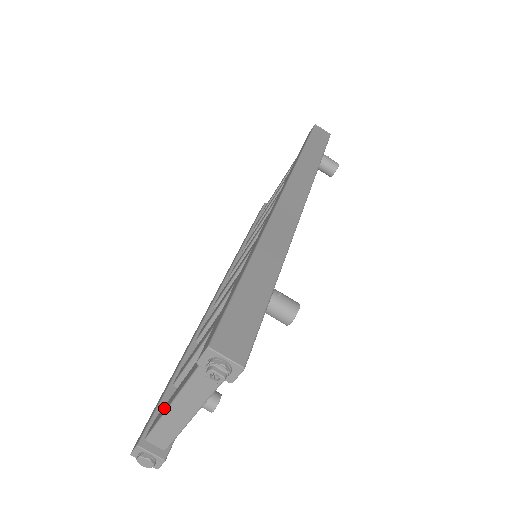
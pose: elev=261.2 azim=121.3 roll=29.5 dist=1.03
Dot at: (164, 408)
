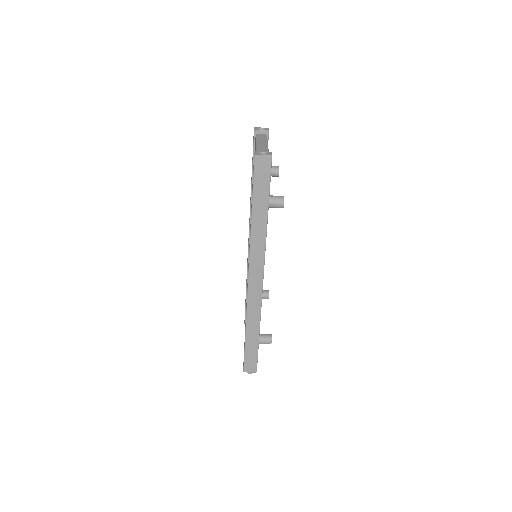
Dot at: occluded
